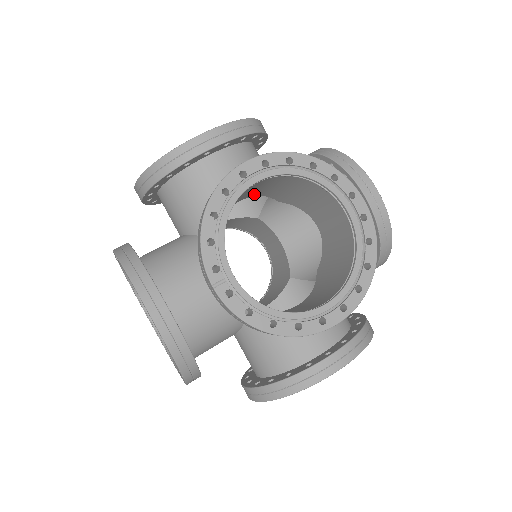
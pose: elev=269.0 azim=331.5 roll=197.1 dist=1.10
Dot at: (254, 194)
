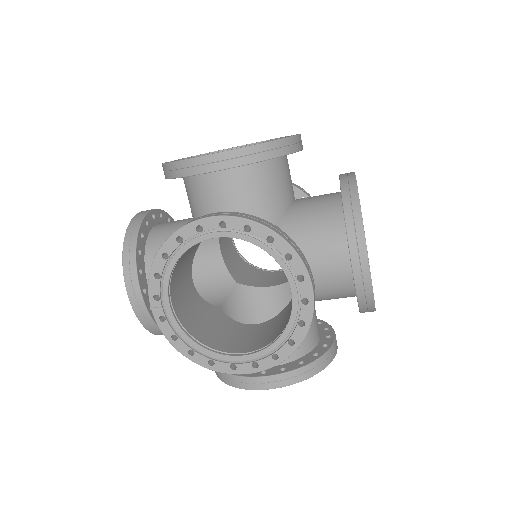
Dot at: occluded
